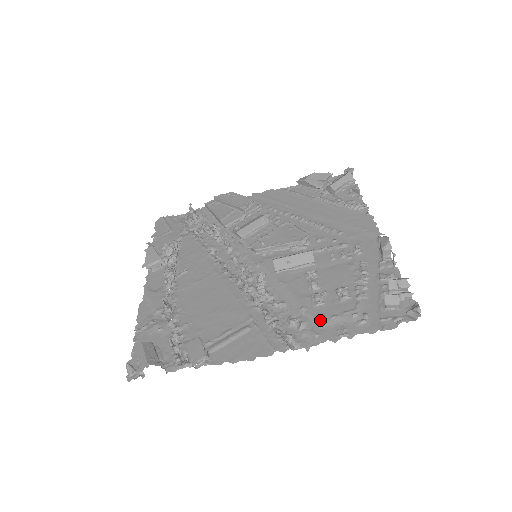
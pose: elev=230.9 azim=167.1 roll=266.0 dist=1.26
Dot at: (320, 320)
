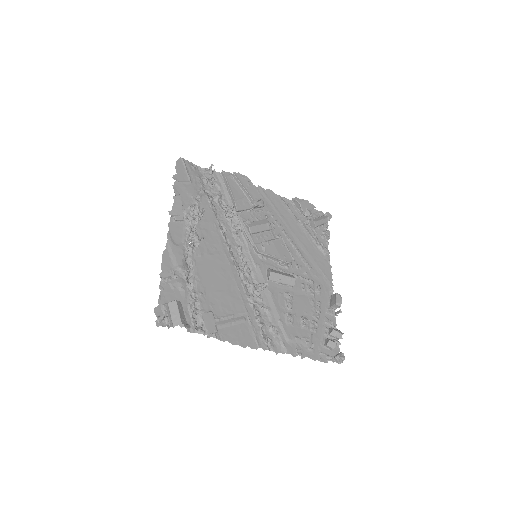
Dot at: (289, 336)
